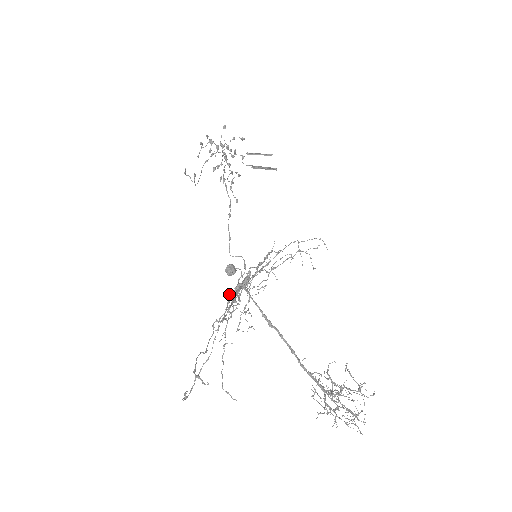
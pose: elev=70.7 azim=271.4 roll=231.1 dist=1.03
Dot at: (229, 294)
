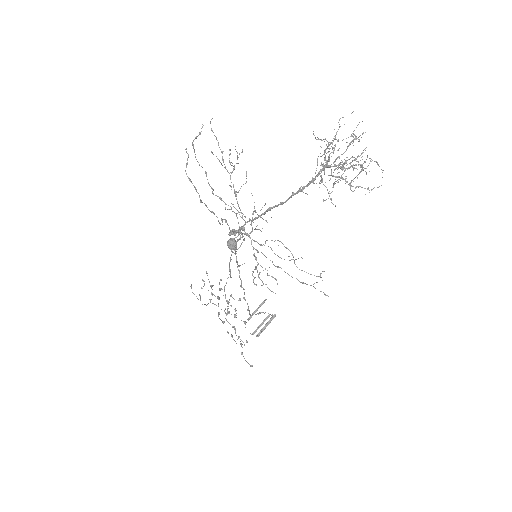
Dot at: occluded
